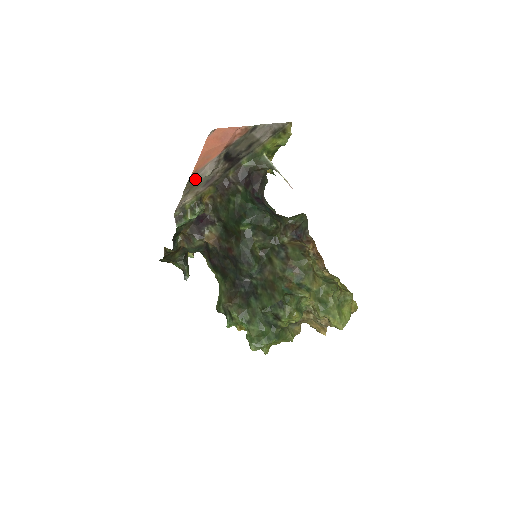
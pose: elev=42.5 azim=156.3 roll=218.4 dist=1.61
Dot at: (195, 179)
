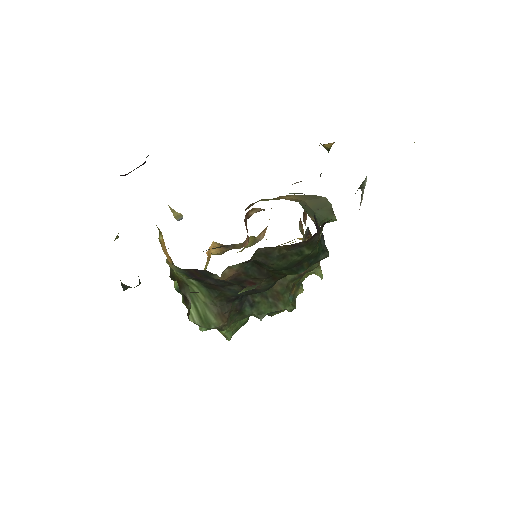
Dot at: occluded
